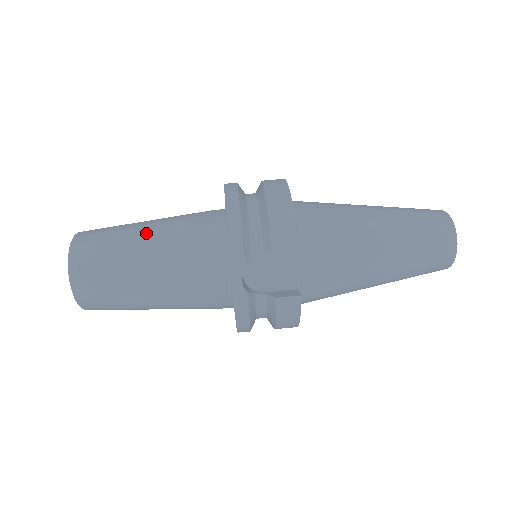
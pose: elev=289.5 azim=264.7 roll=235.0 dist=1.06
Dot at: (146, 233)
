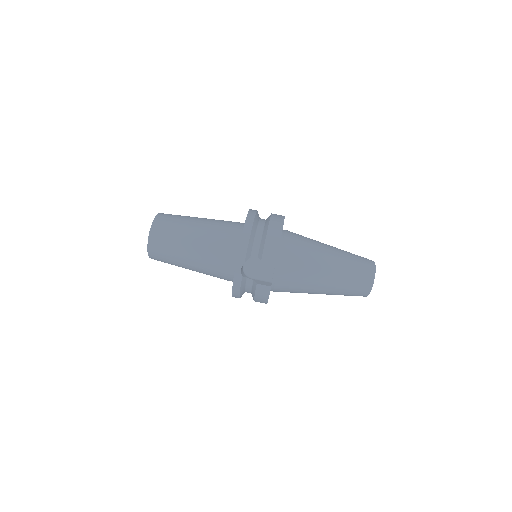
Dot at: (197, 226)
